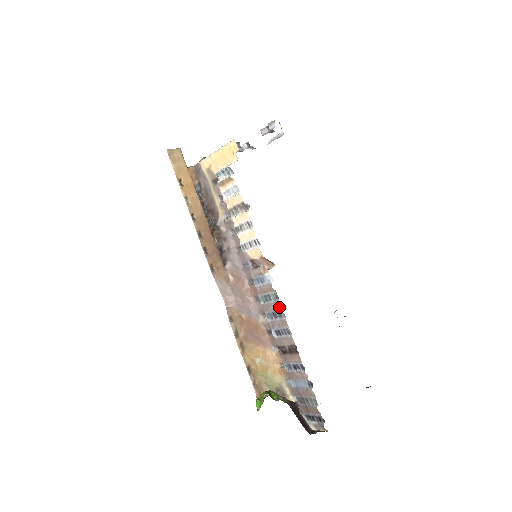
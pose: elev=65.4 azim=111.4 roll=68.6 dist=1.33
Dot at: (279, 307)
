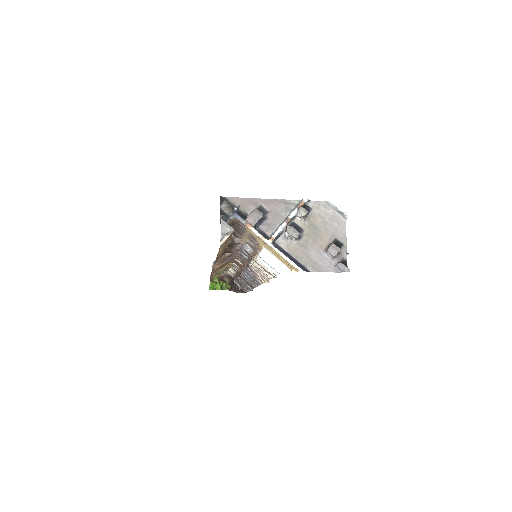
Dot at: (257, 284)
